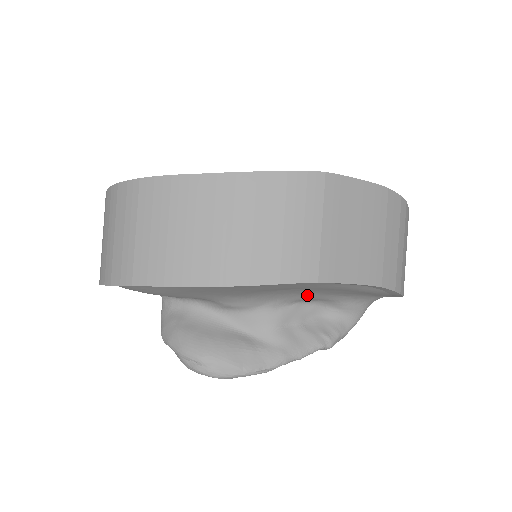
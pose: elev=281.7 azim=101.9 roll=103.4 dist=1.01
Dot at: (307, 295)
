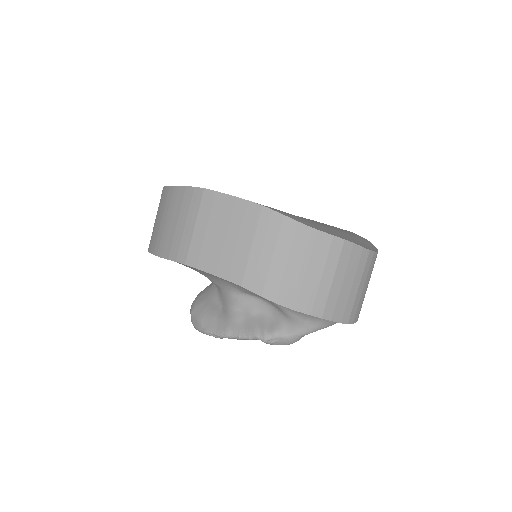
Dot at: (243, 288)
